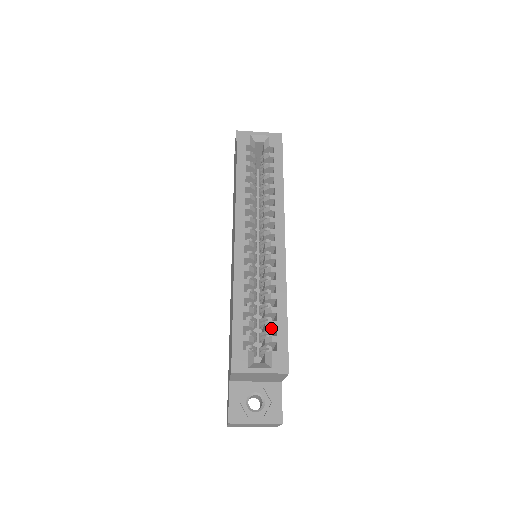
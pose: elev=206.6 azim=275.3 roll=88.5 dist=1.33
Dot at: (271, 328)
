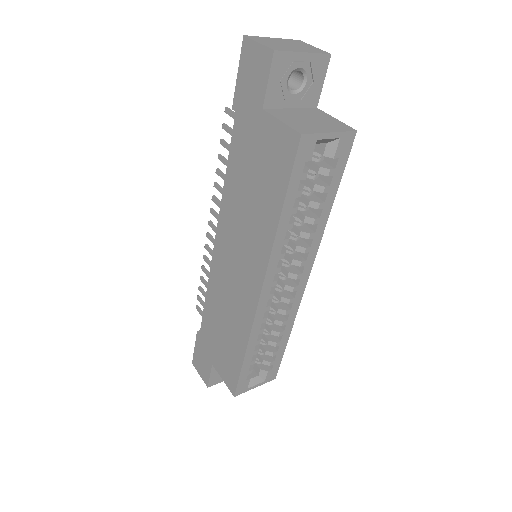
Dot at: (270, 353)
